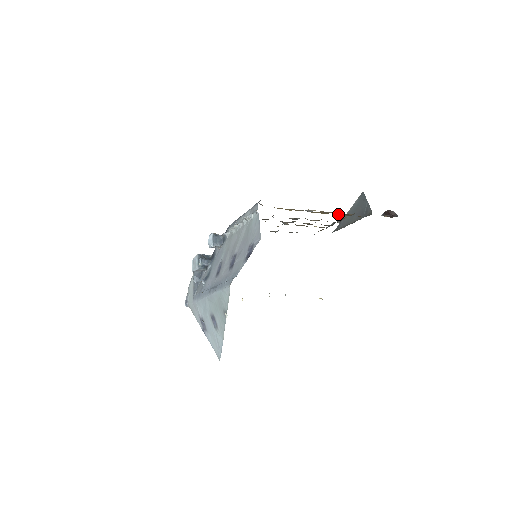
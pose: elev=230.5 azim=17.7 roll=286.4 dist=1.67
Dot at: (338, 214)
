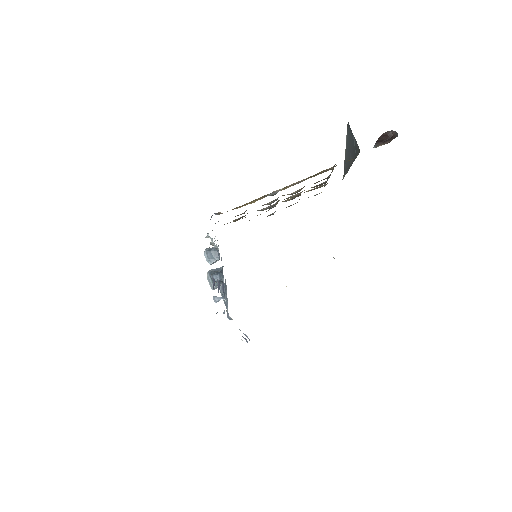
Dot at: (318, 173)
